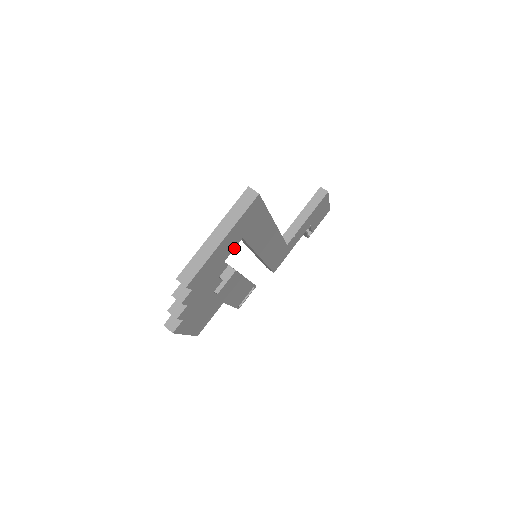
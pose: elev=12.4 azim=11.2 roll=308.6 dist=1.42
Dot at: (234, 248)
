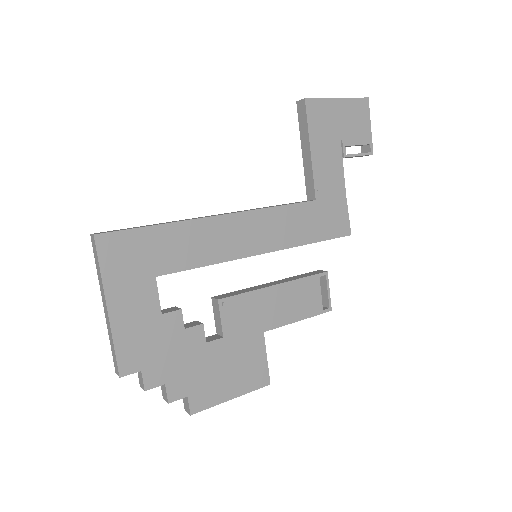
Dot at: (157, 293)
